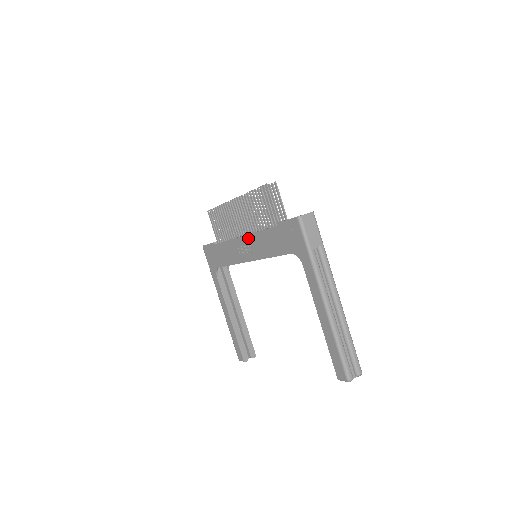
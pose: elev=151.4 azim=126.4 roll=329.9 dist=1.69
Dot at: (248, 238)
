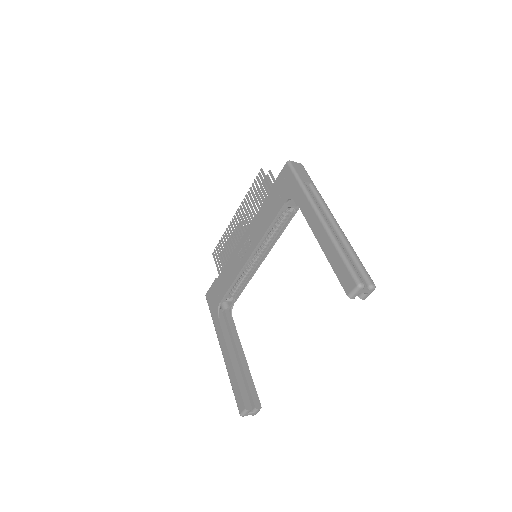
Dot at: (247, 233)
